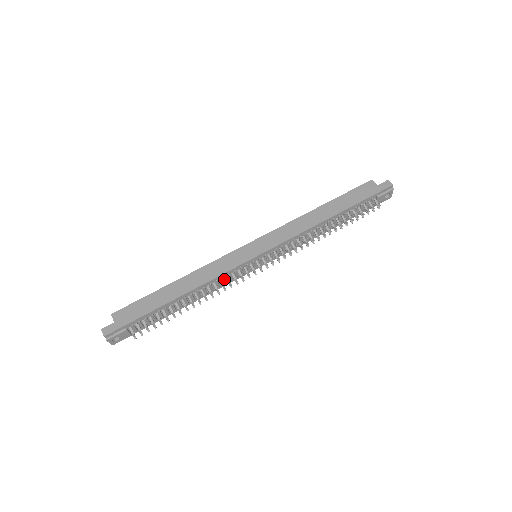
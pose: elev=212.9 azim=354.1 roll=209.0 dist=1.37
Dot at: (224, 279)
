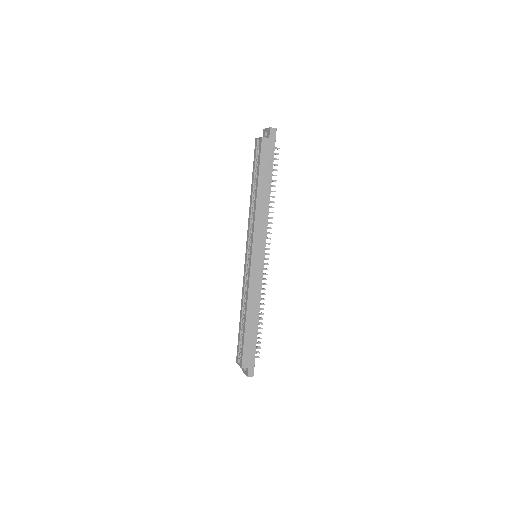
Dot at: occluded
